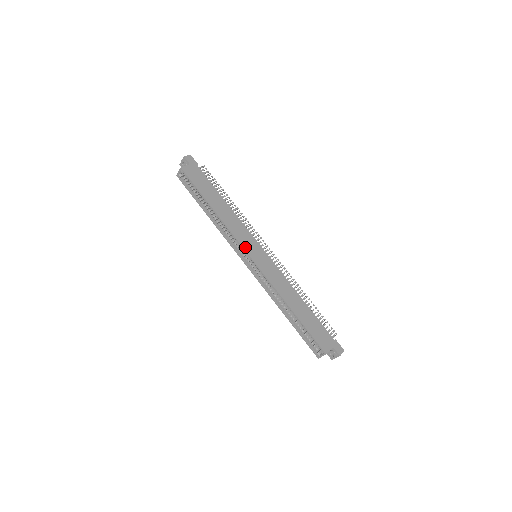
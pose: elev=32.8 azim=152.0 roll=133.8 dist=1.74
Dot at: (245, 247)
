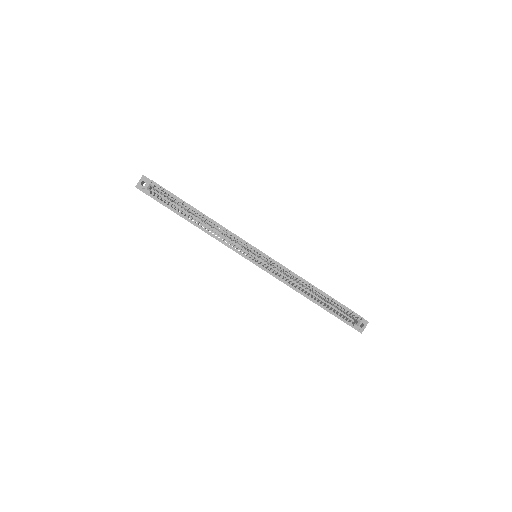
Dot at: occluded
